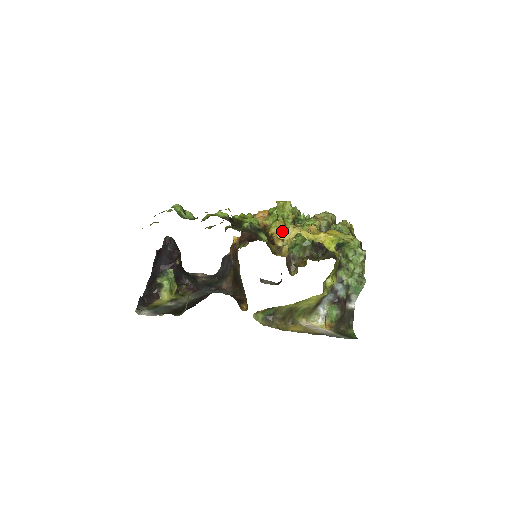
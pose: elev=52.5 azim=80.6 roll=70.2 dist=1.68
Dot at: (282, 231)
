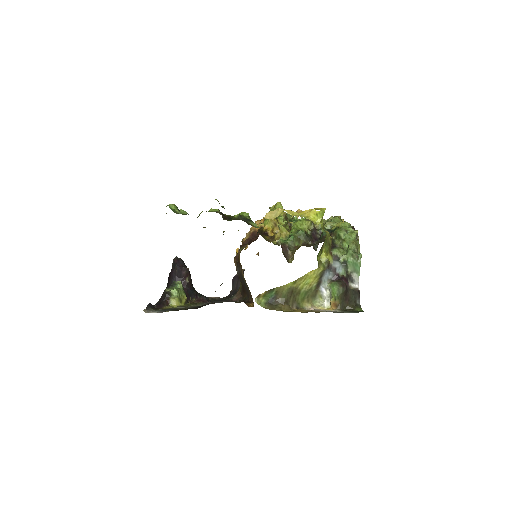
Dot at: (268, 213)
